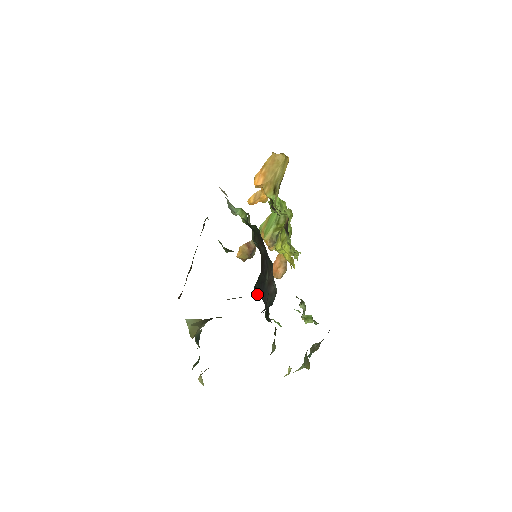
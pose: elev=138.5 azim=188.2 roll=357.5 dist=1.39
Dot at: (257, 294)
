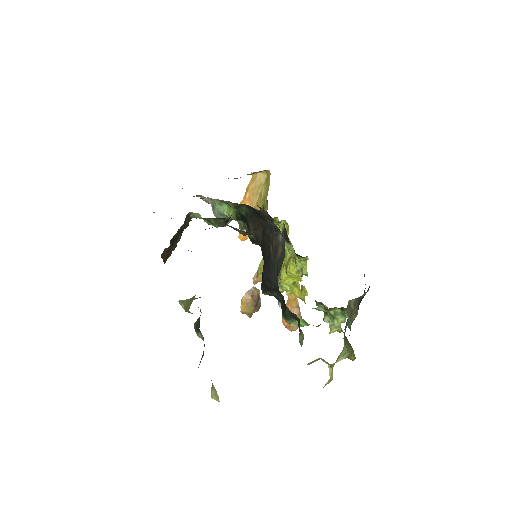
Dot at: (266, 289)
